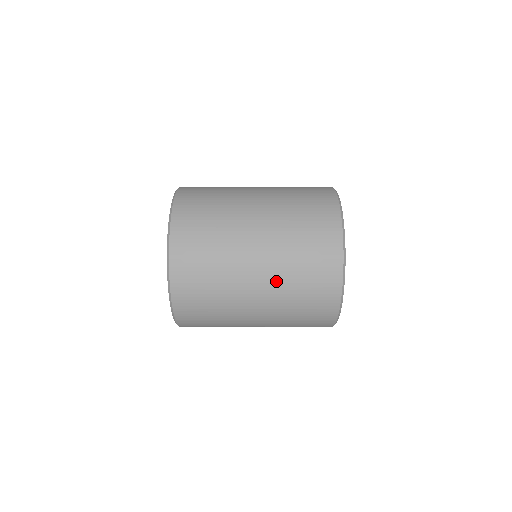
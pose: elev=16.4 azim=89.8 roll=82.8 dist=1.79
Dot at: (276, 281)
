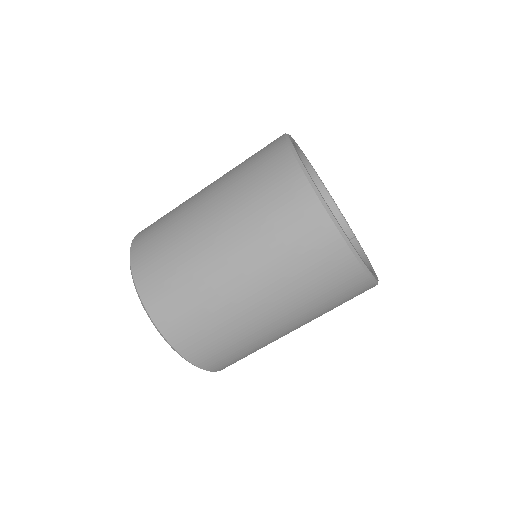
Dot at: occluded
